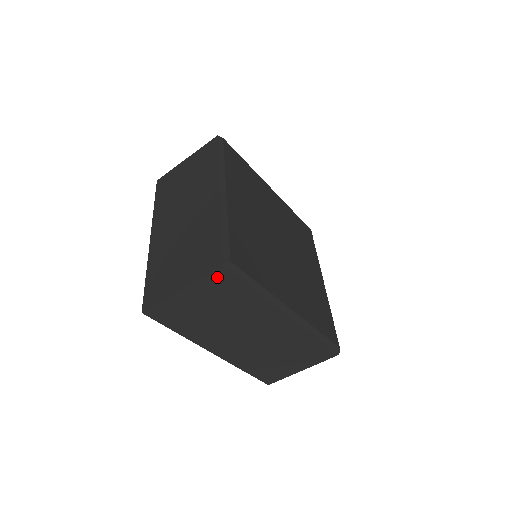
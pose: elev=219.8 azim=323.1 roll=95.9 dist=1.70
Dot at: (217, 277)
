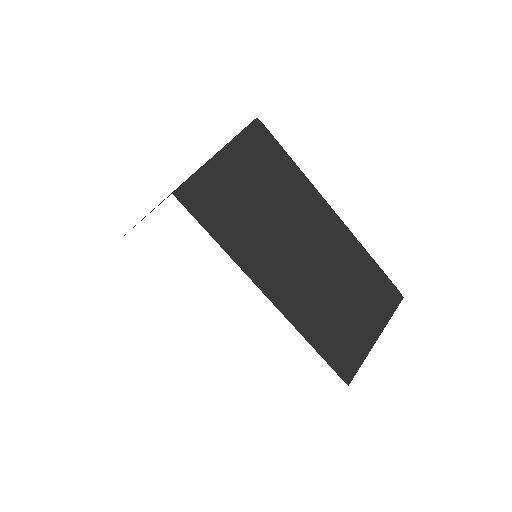
Dot at: (253, 136)
